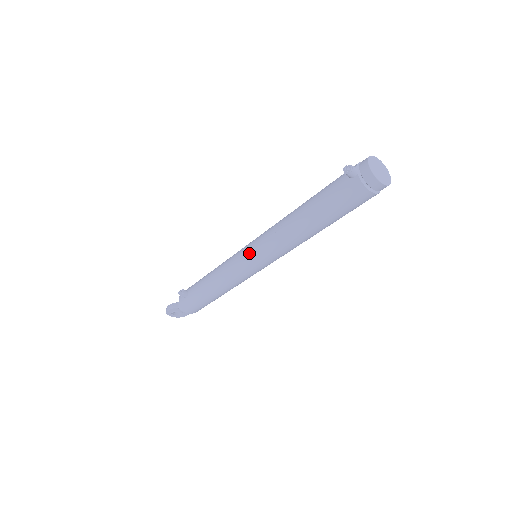
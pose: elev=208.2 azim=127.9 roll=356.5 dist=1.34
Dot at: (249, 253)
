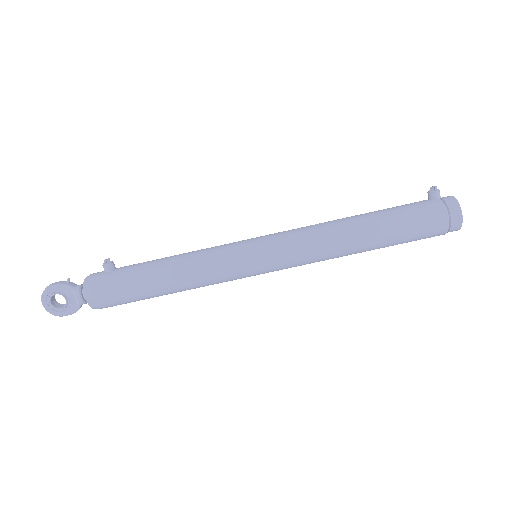
Dot at: (260, 239)
